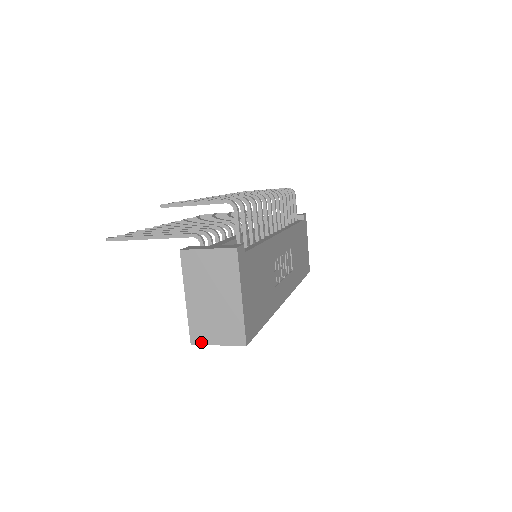
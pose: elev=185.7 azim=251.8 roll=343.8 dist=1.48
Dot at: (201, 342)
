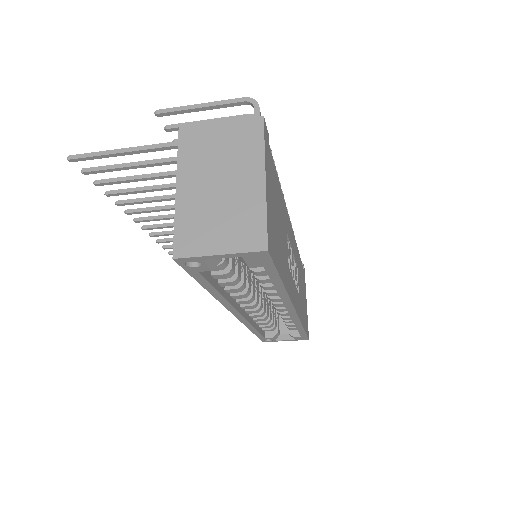
Dot at: (191, 253)
